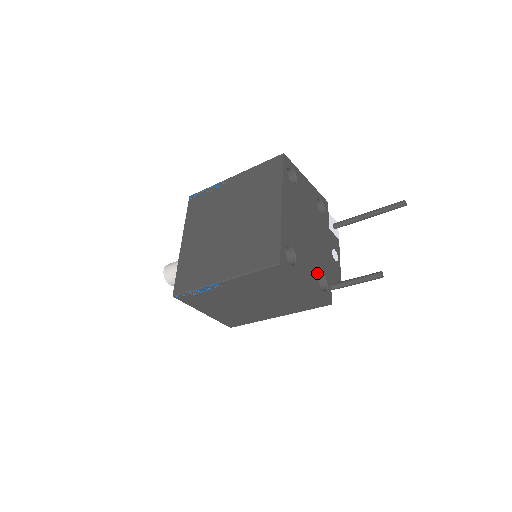
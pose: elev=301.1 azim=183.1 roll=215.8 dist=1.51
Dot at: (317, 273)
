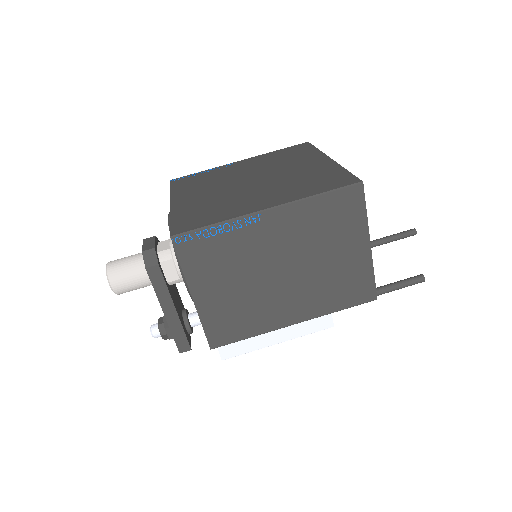
Dot at: occluded
